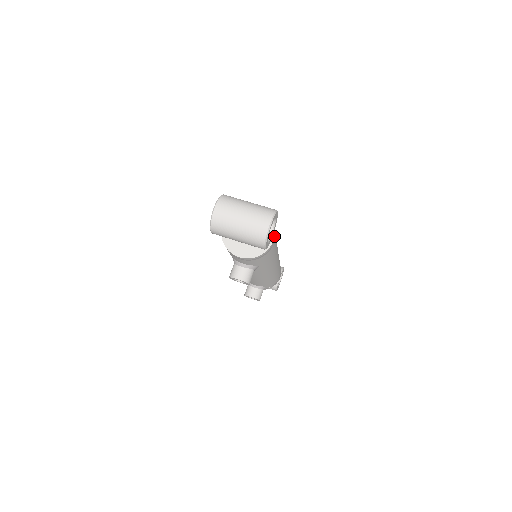
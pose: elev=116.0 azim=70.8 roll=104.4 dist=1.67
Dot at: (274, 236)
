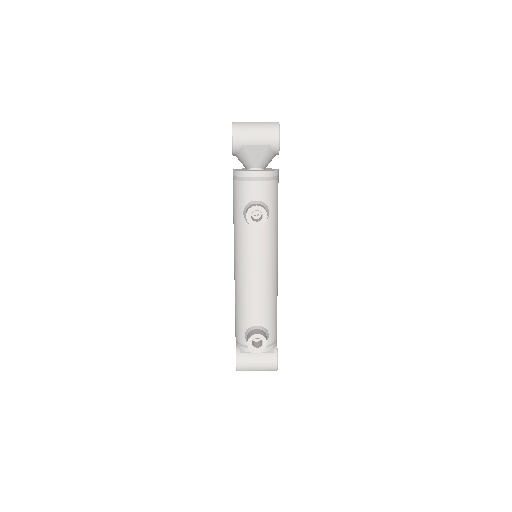
Dot at: (278, 169)
